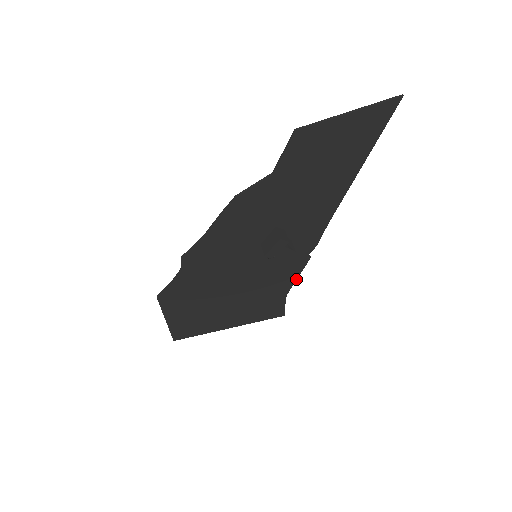
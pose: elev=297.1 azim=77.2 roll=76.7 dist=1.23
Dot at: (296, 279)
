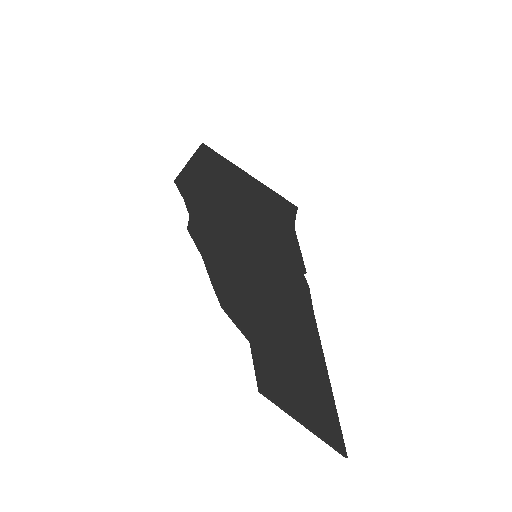
Dot at: (298, 248)
